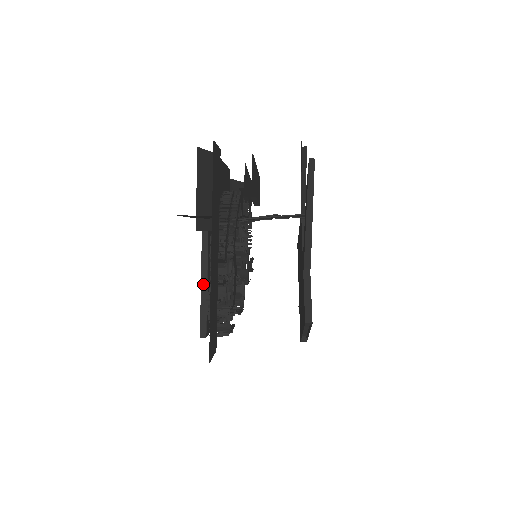
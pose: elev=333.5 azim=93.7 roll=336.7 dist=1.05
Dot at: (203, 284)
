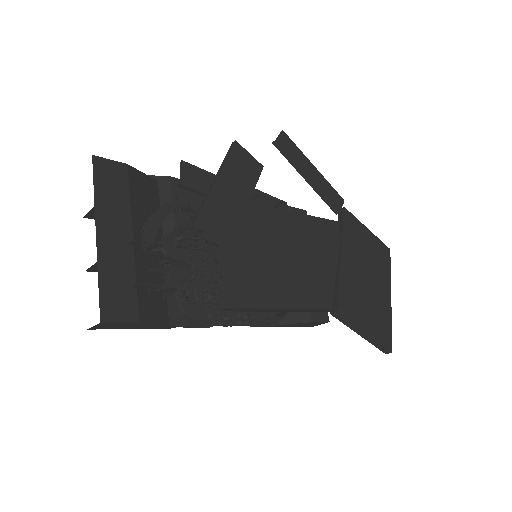
Dot at: occluded
